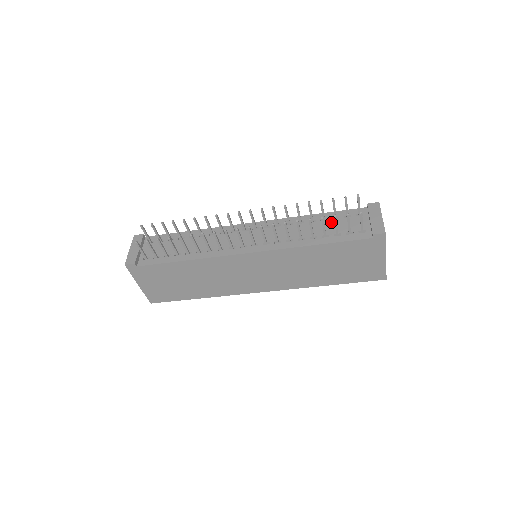
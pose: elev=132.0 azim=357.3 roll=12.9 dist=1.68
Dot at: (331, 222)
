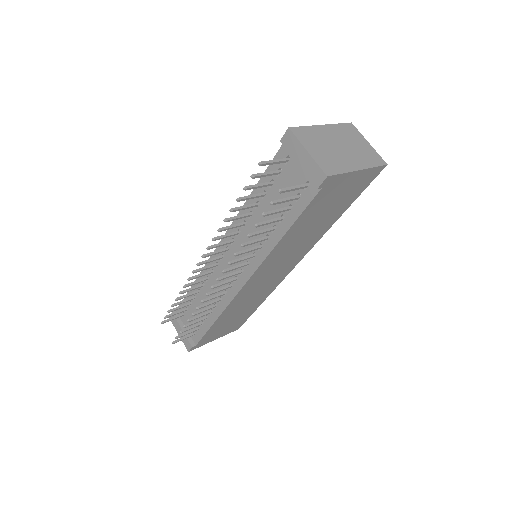
Dot at: (271, 194)
